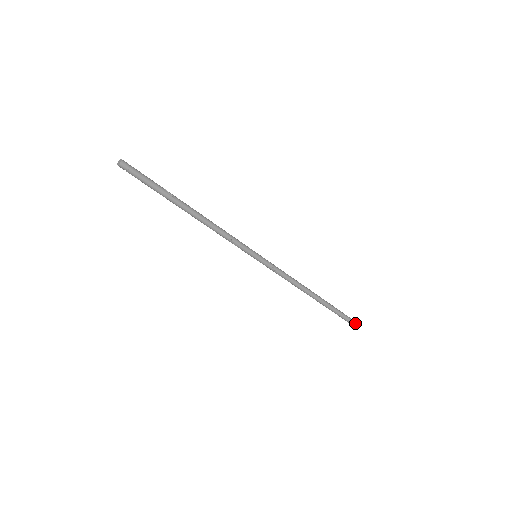
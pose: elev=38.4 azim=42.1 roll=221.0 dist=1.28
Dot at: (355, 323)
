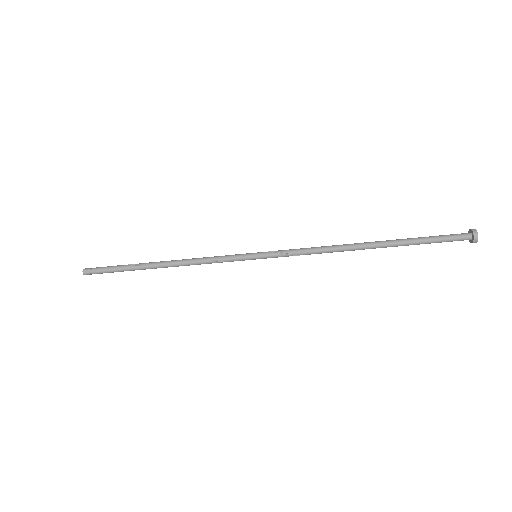
Dot at: (469, 235)
